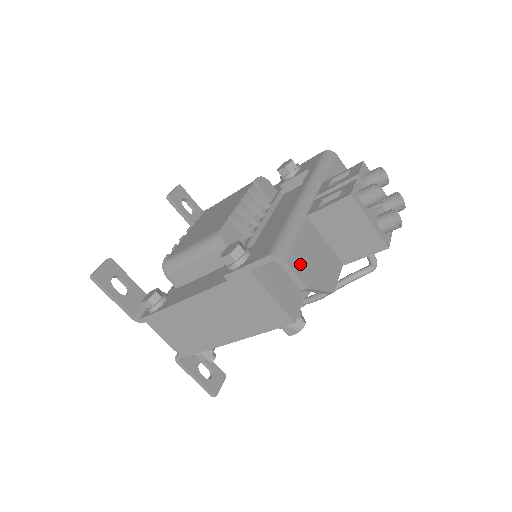
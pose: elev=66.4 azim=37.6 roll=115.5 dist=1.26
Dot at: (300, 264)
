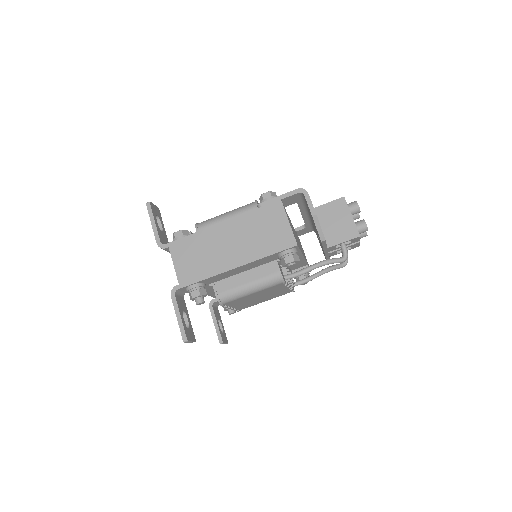
Dot at: occluded
